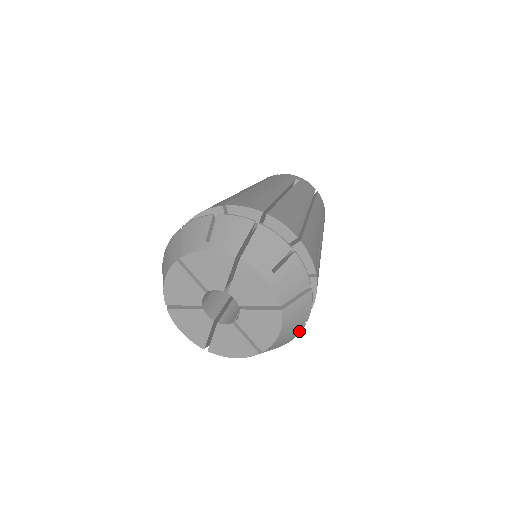
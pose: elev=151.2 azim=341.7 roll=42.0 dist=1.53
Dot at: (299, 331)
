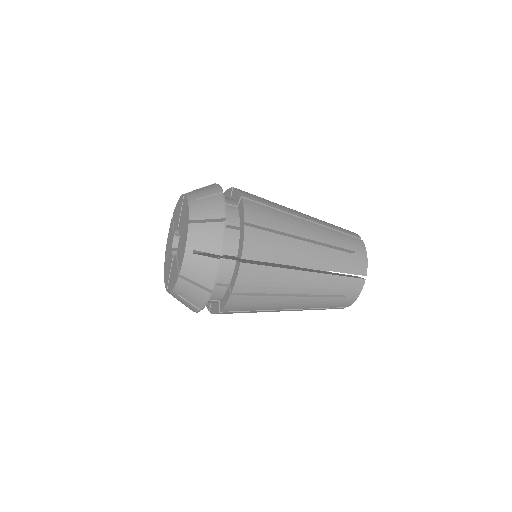
Dot at: (215, 267)
